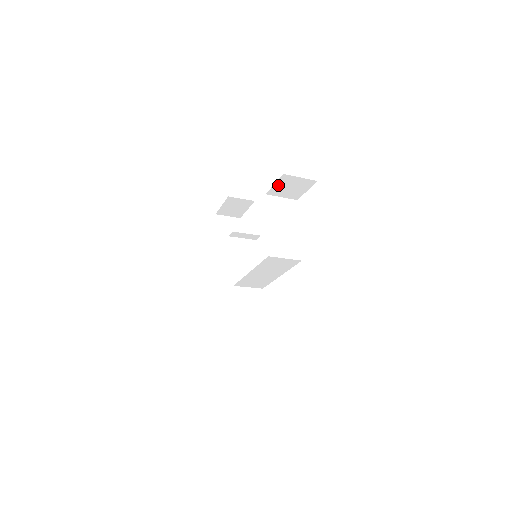
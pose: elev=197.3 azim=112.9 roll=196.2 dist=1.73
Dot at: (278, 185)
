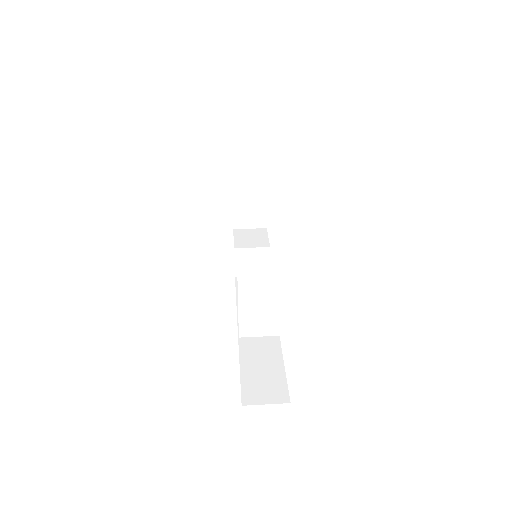
Dot at: occluded
